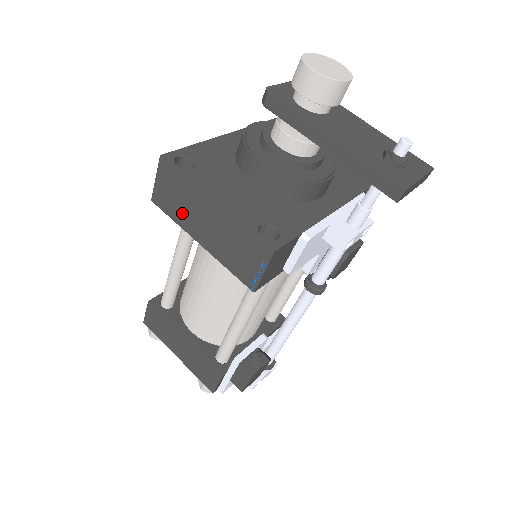
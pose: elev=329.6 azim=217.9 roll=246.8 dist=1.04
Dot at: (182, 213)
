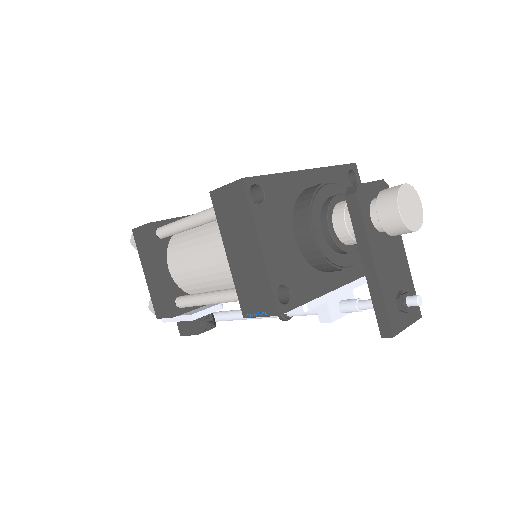
Dot at: (229, 226)
